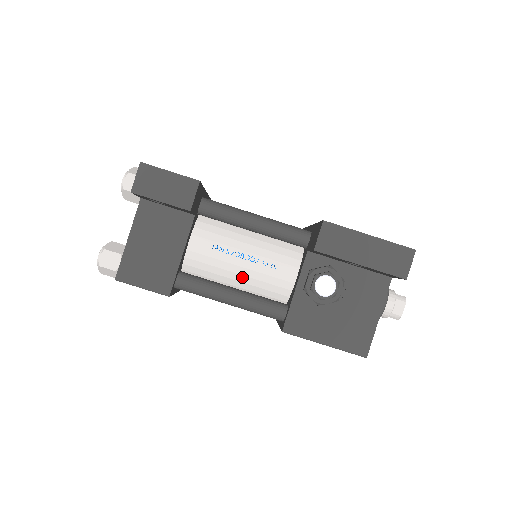
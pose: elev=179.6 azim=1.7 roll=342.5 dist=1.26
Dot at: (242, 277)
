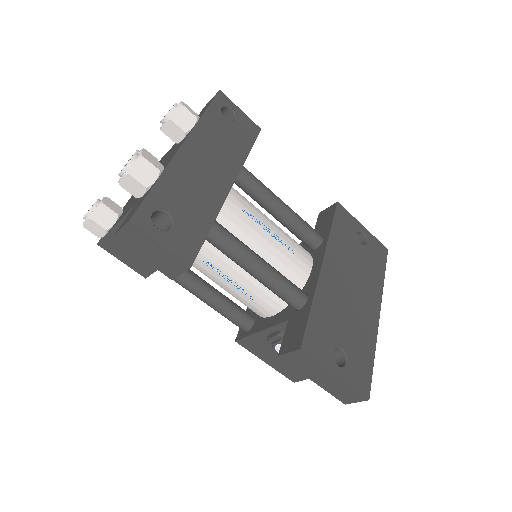
Dot at: (223, 288)
